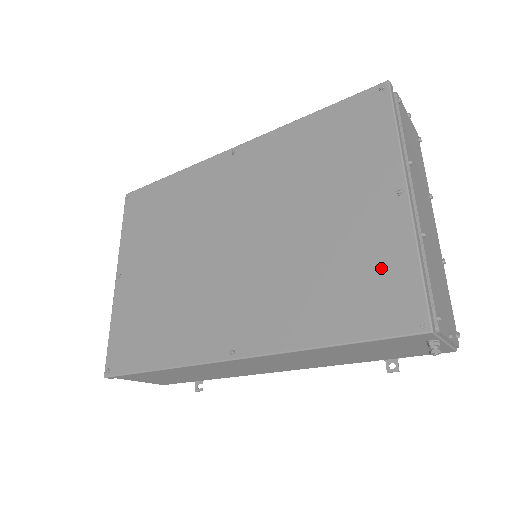
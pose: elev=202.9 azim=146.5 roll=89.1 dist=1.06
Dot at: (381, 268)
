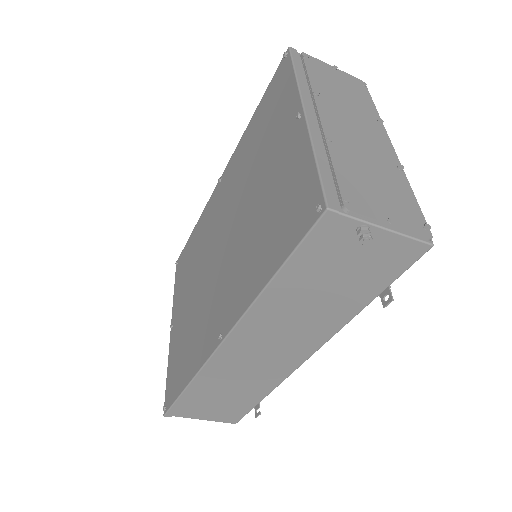
Dot at: (293, 186)
